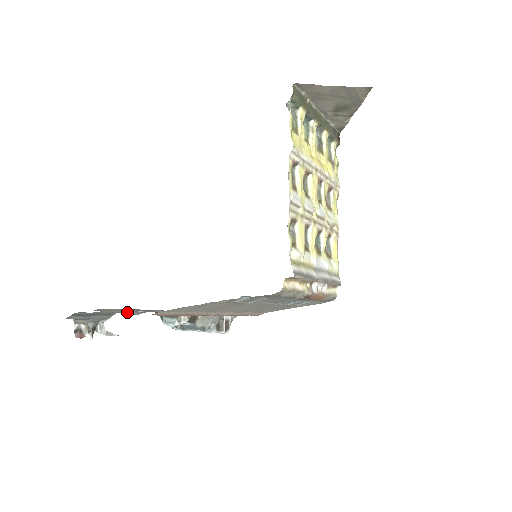
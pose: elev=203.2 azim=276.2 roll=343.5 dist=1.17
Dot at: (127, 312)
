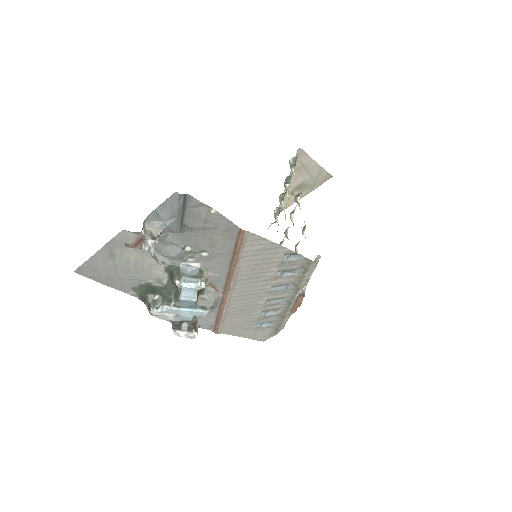
Dot at: (218, 222)
